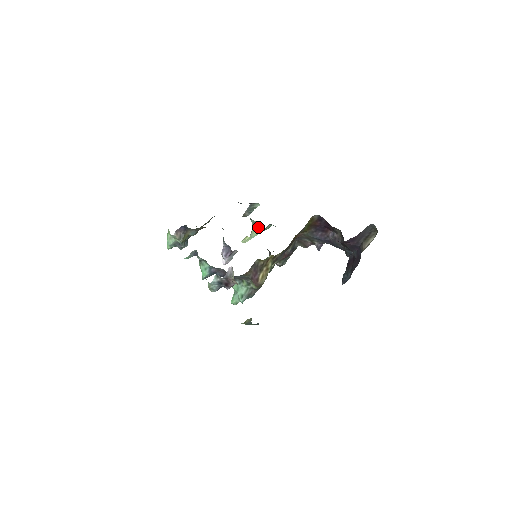
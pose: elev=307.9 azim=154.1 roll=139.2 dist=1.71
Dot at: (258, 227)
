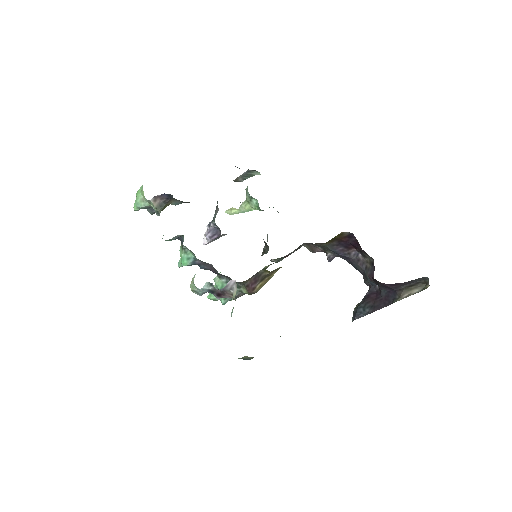
Dot at: (254, 204)
